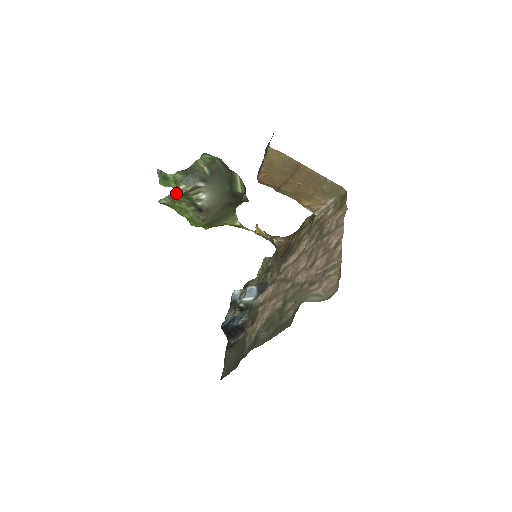
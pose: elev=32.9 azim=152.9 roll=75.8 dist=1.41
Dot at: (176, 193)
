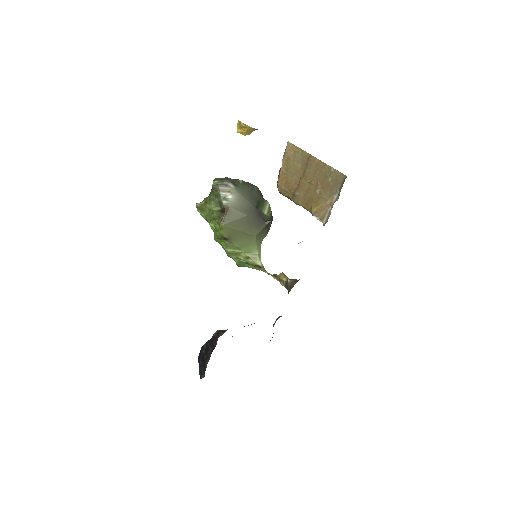
Dot at: (210, 193)
